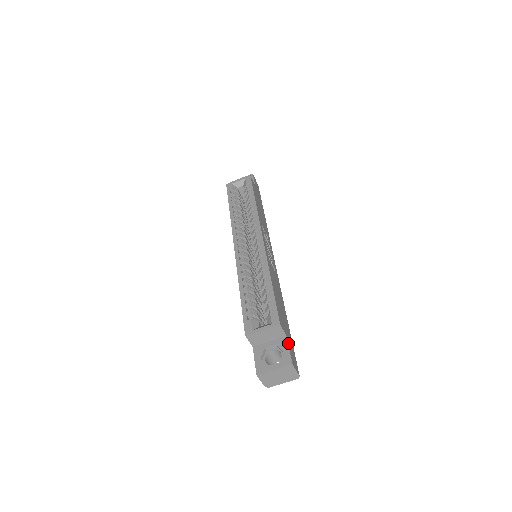
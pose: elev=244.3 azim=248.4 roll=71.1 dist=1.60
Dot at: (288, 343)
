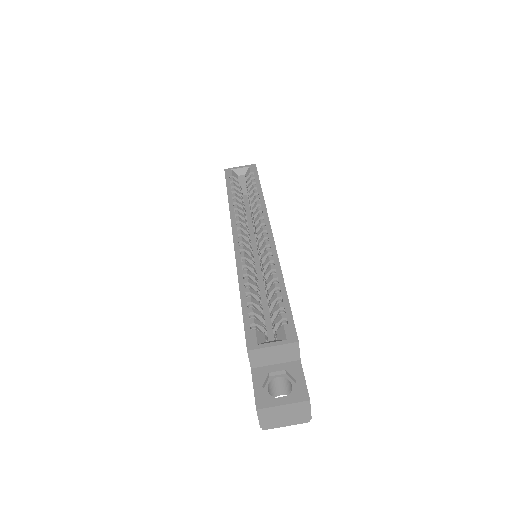
Dot at: (302, 370)
